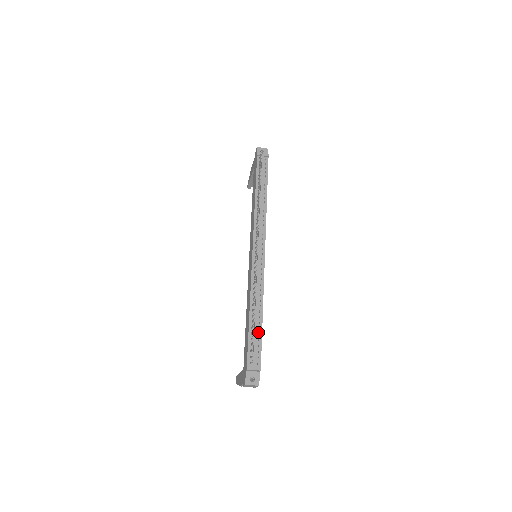
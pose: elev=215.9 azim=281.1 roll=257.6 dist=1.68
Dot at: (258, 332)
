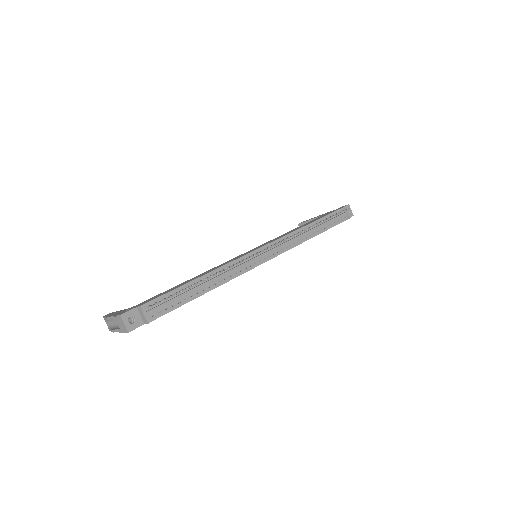
Dot at: (187, 297)
